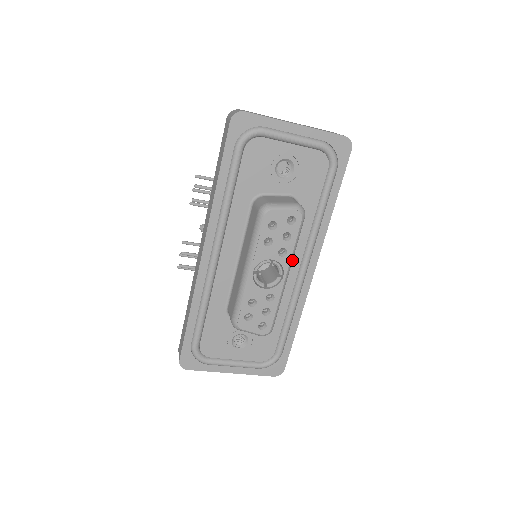
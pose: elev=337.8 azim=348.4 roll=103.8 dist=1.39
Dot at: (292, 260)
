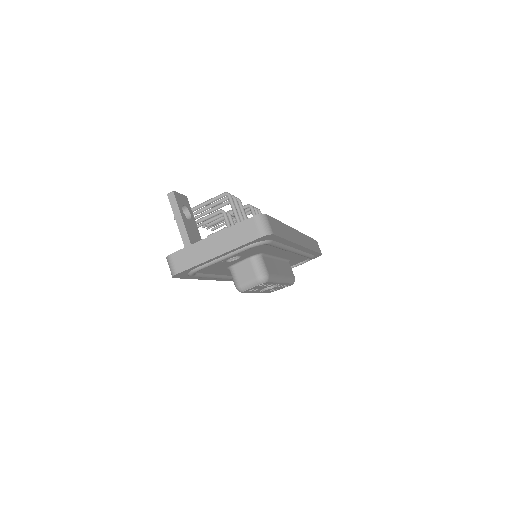
Dot at: (279, 279)
